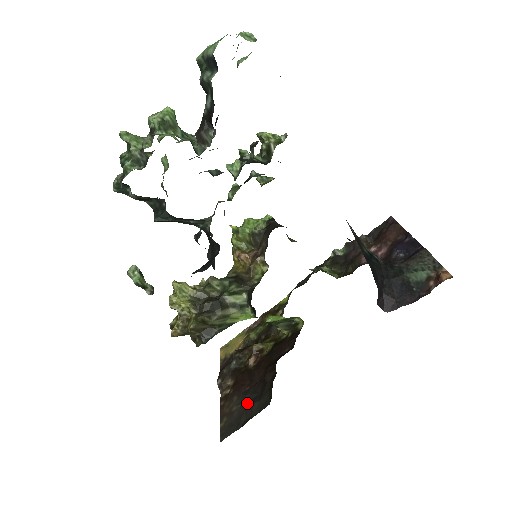
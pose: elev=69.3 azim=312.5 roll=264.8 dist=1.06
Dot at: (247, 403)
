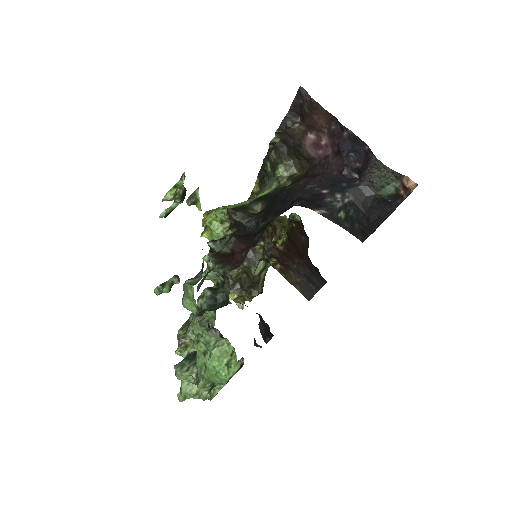
Dot at: (305, 277)
